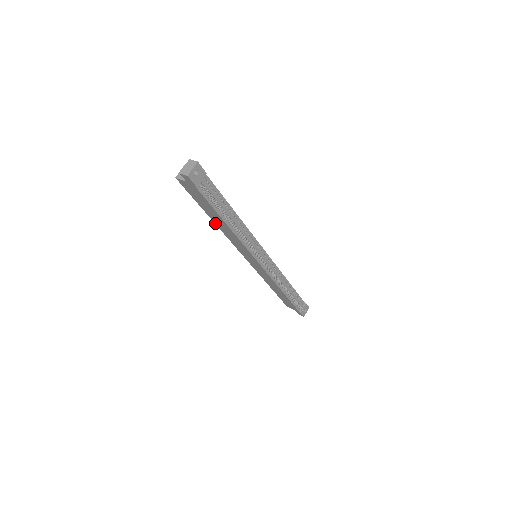
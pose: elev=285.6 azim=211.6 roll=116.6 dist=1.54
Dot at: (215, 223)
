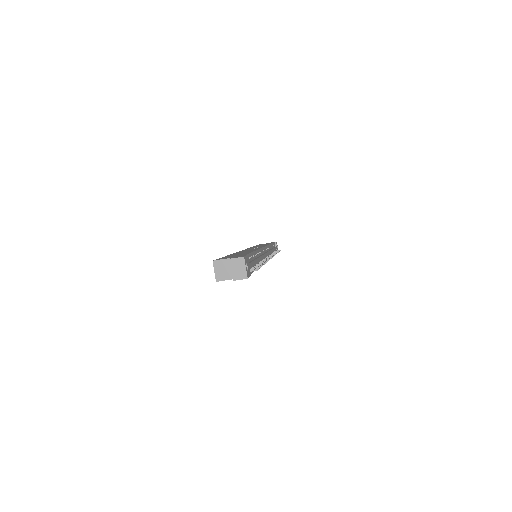
Dot at: occluded
